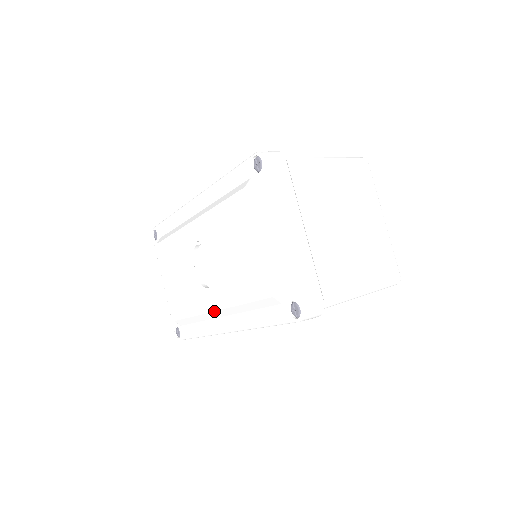
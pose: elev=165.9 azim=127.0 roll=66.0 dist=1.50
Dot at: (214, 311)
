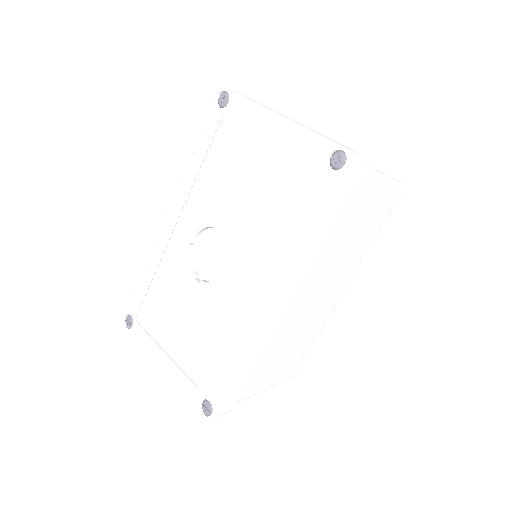
Dot at: (246, 287)
